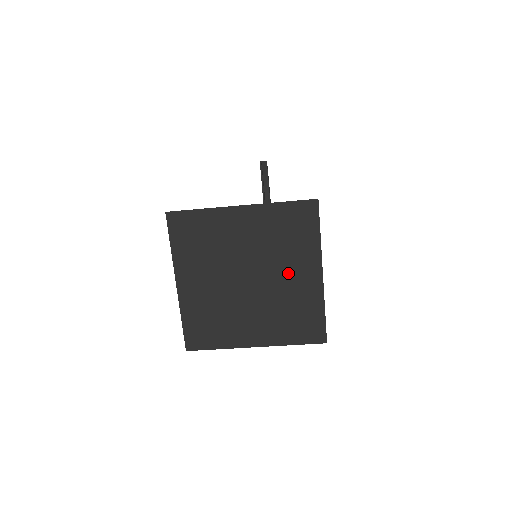
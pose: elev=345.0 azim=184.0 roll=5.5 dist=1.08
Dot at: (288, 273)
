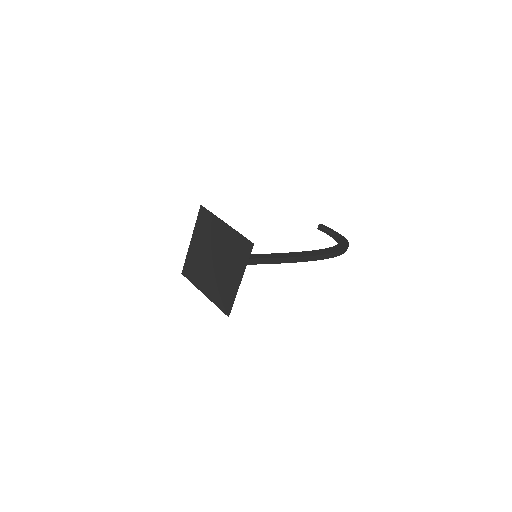
Dot at: (219, 240)
